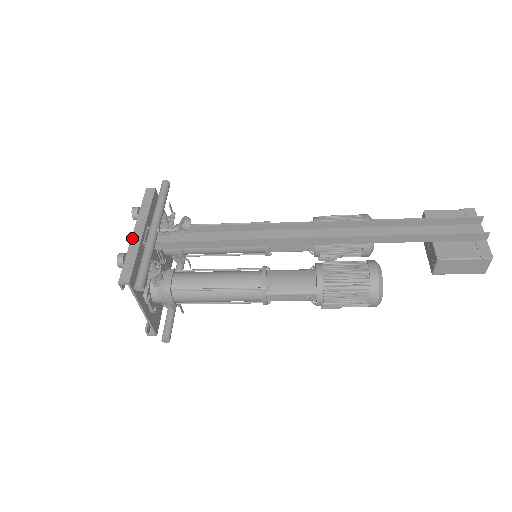
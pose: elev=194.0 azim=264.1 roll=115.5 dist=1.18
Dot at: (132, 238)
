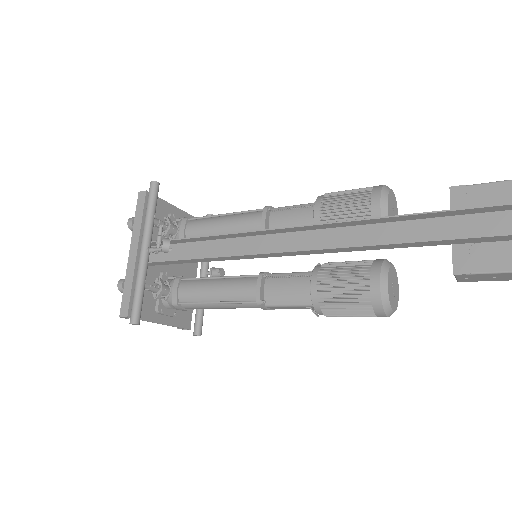
Dot at: (128, 261)
